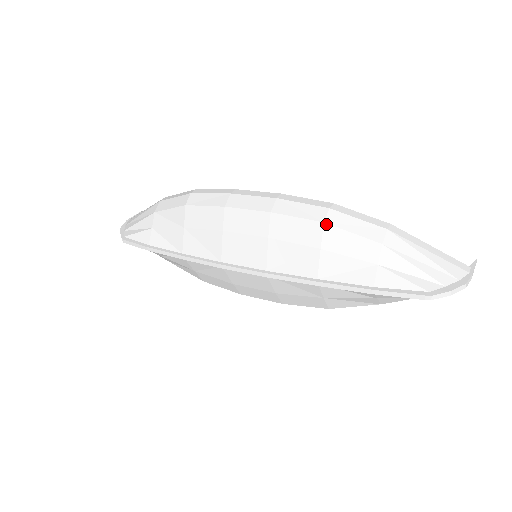
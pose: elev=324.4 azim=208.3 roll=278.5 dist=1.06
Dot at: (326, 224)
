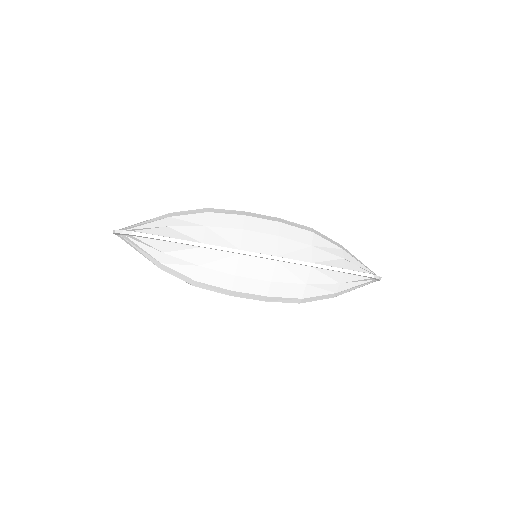
Dot at: (314, 233)
